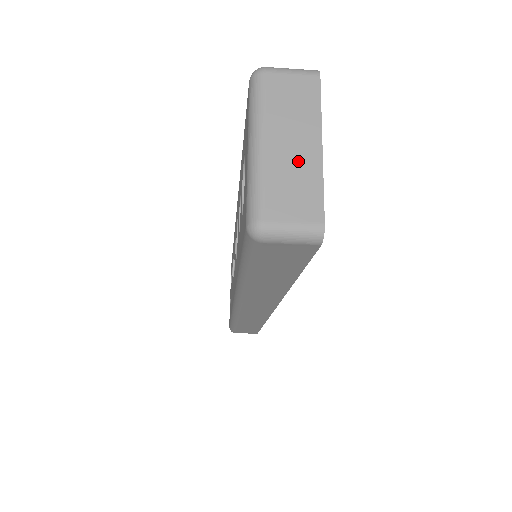
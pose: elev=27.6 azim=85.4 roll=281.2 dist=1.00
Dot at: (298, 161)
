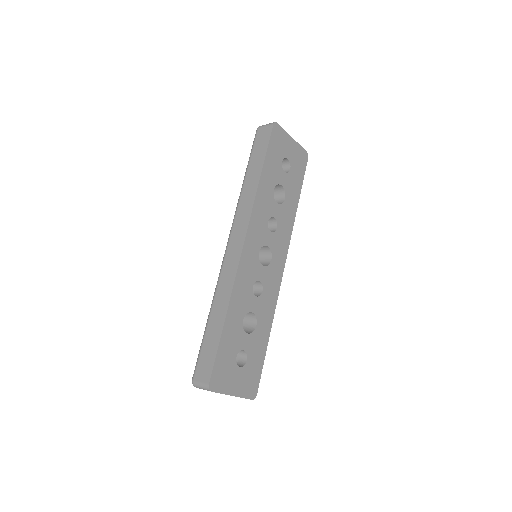
Dot at: occluded
